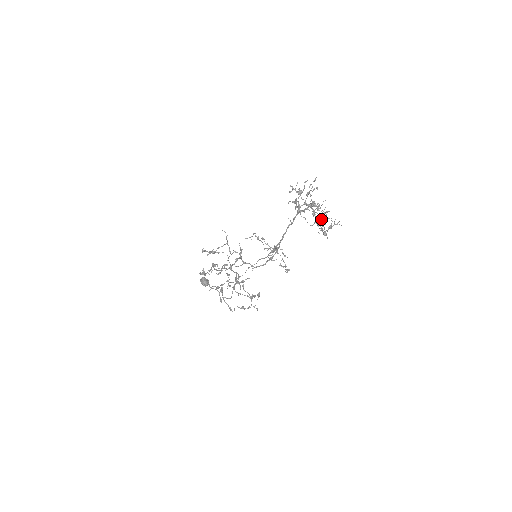
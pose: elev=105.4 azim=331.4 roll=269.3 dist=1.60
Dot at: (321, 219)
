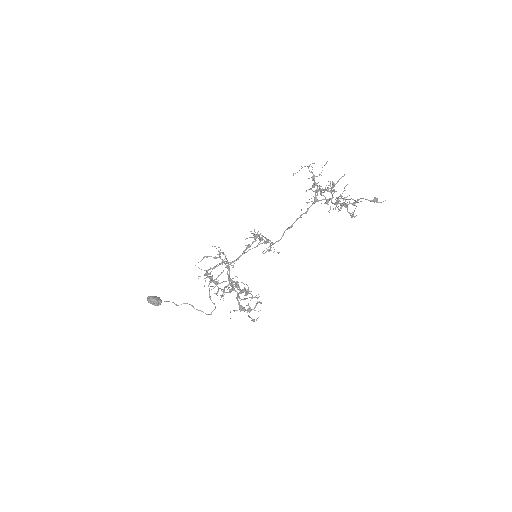
Dot at: occluded
